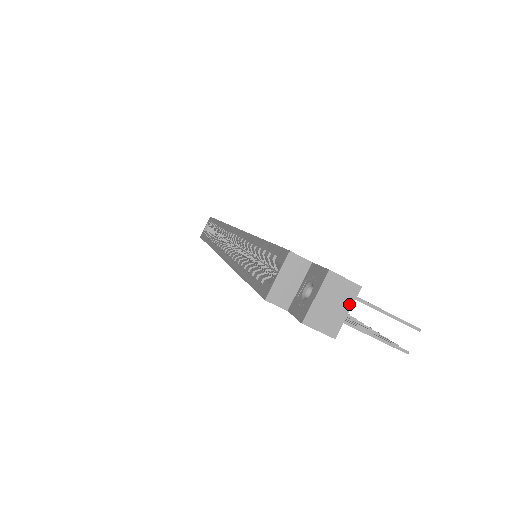
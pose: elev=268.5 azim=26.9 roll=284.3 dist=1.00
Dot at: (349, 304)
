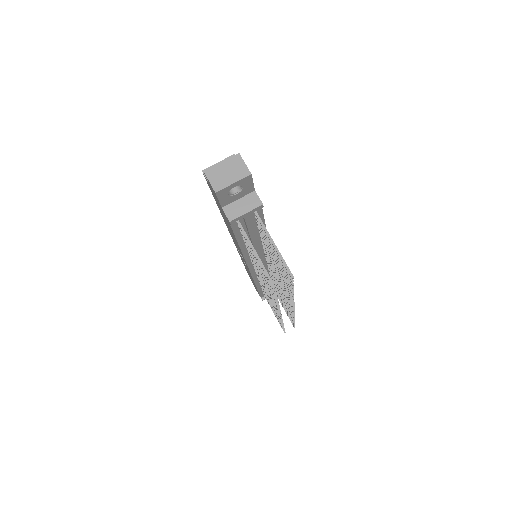
Dot at: (237, 179)
